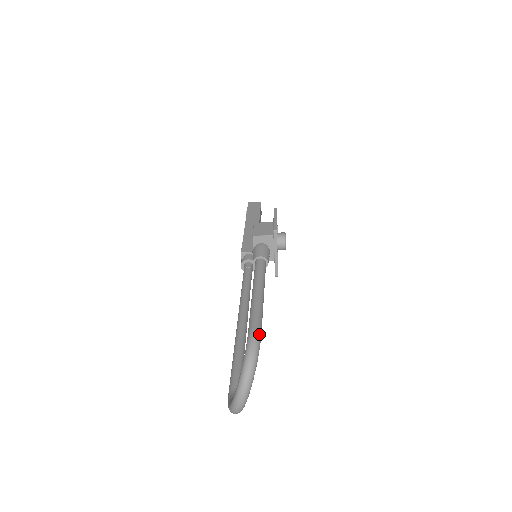
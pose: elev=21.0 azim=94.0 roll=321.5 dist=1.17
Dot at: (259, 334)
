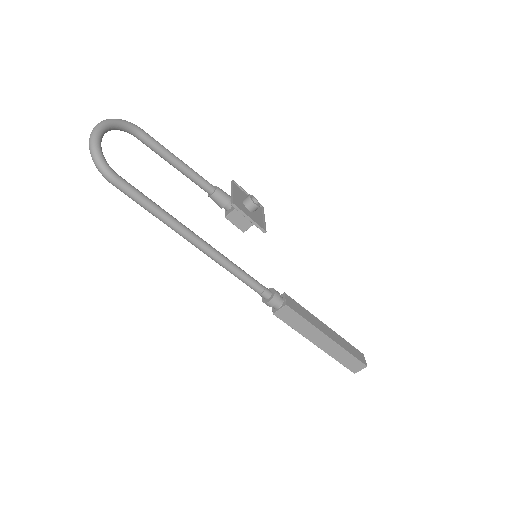
Dot at: (139, 128)
